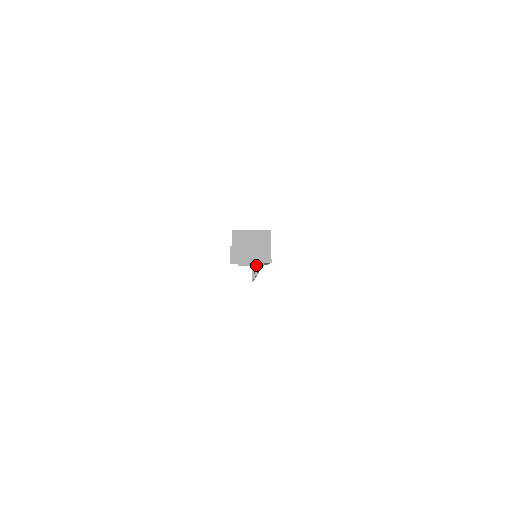
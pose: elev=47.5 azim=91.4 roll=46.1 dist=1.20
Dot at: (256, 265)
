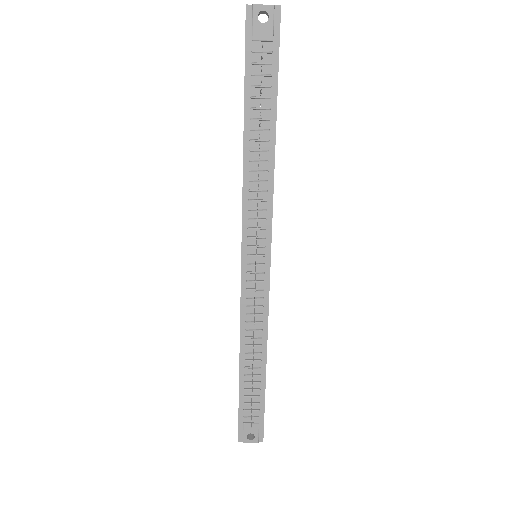
Dot at: (268, 5)
